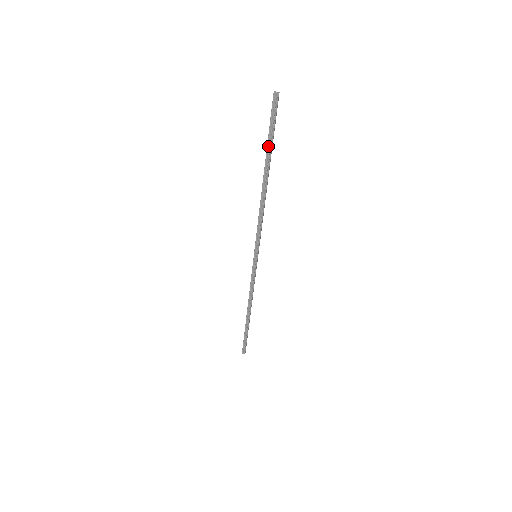
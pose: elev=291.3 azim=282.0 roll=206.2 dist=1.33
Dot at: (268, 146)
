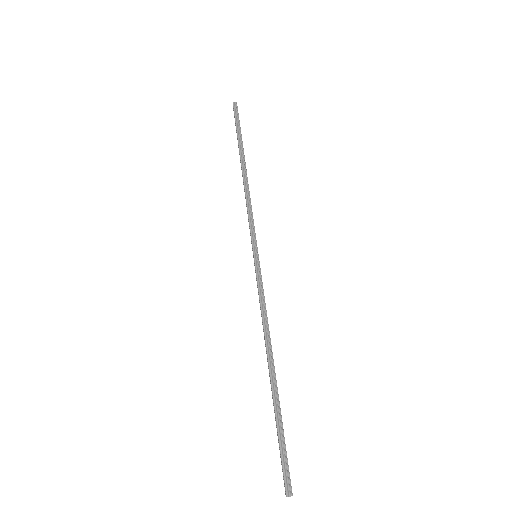
Dot at: (238, 136)
